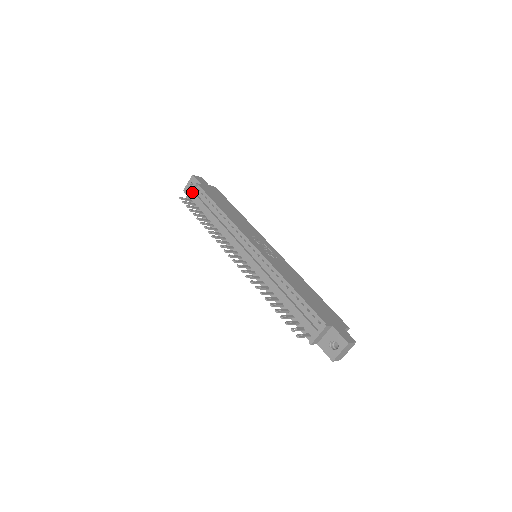
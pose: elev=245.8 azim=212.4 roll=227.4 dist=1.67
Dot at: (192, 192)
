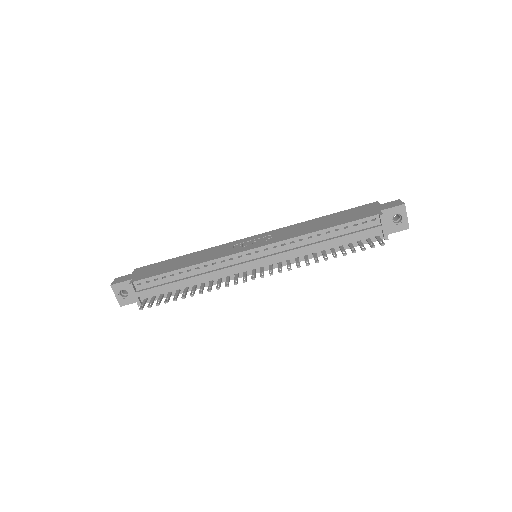
Dot at: (137, 293)
